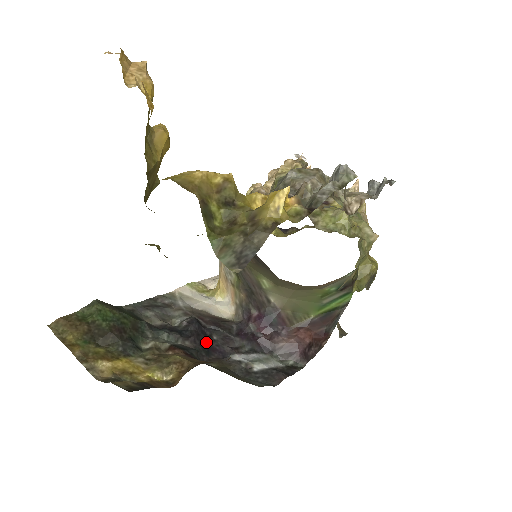
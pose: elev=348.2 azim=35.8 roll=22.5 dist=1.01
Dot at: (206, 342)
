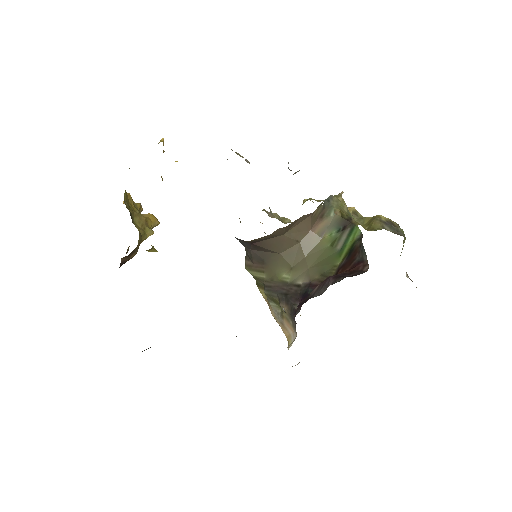
Dot at: occluded
